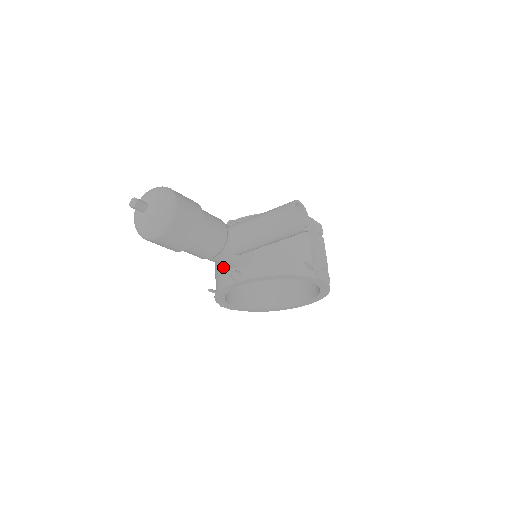
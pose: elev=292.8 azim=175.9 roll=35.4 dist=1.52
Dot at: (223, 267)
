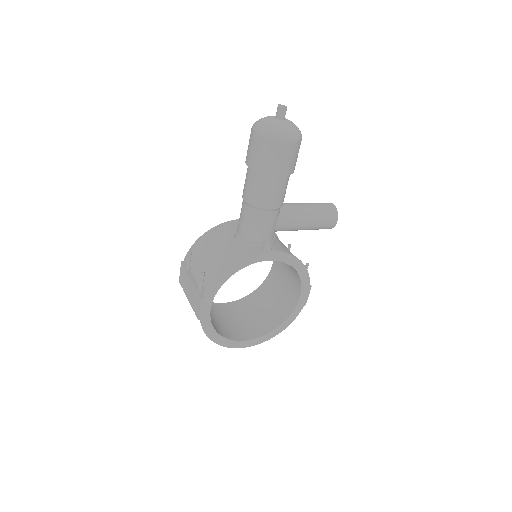
Dot at: (240, 245)
